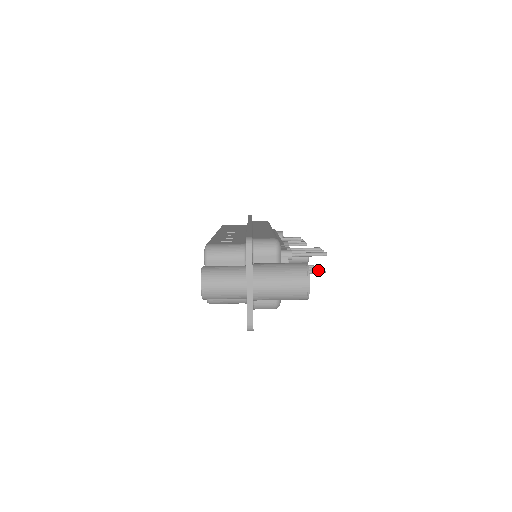
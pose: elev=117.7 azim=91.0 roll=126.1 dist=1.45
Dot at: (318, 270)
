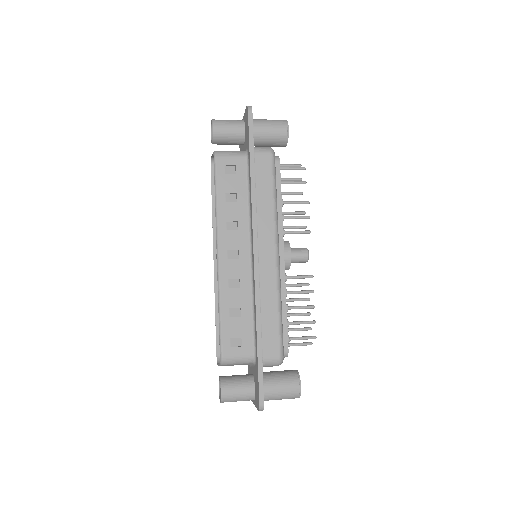
Dot at: (299, 168)
